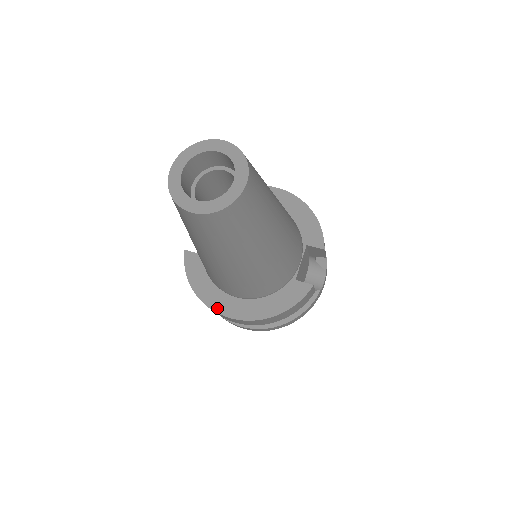
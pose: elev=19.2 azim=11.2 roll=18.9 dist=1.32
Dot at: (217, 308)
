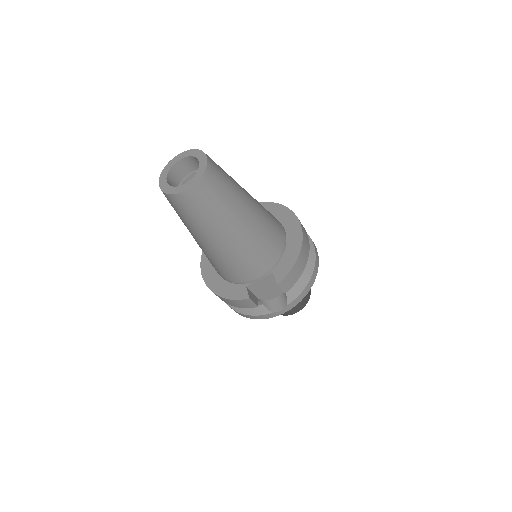
Dot at: (203, 263)
